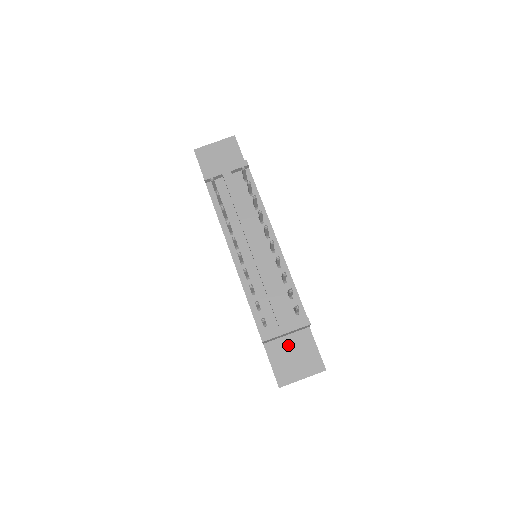
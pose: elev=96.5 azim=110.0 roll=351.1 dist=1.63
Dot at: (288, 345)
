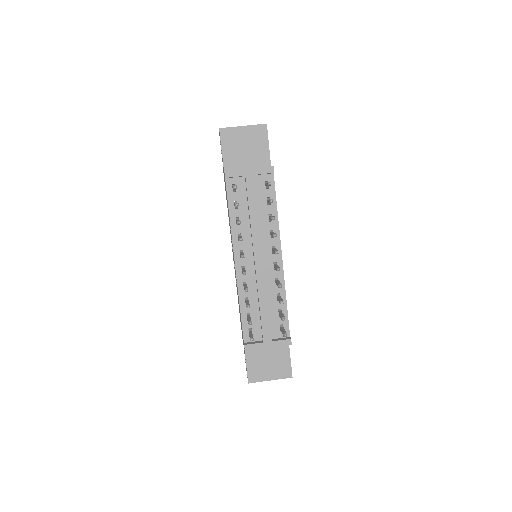
Dot at: (266, 350)
